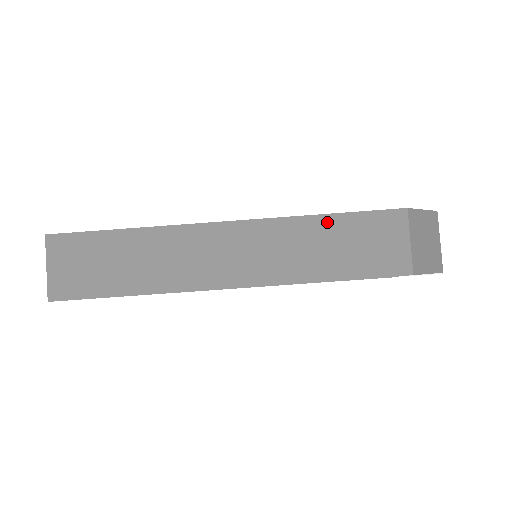
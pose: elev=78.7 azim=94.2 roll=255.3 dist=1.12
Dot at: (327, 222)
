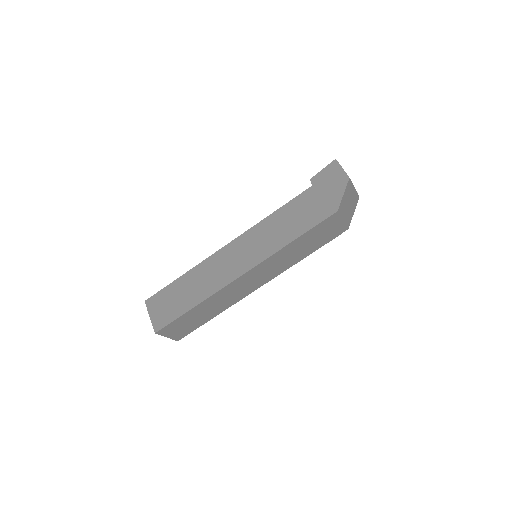
Dot at: (296, 243)
